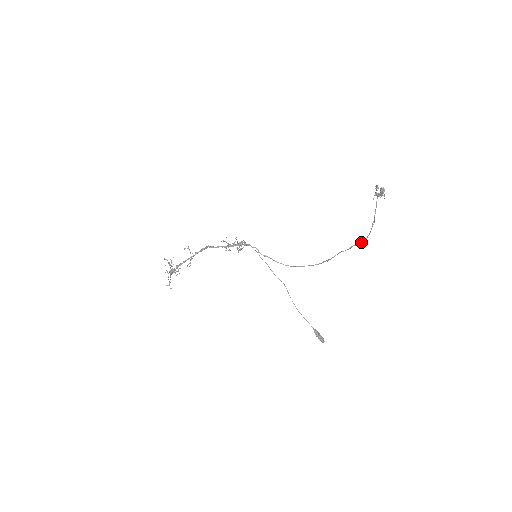
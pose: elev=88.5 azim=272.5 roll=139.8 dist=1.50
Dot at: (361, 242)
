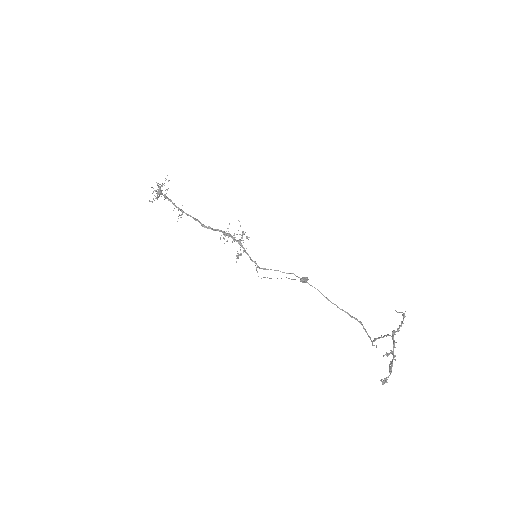
Dot at: (361, 324)
